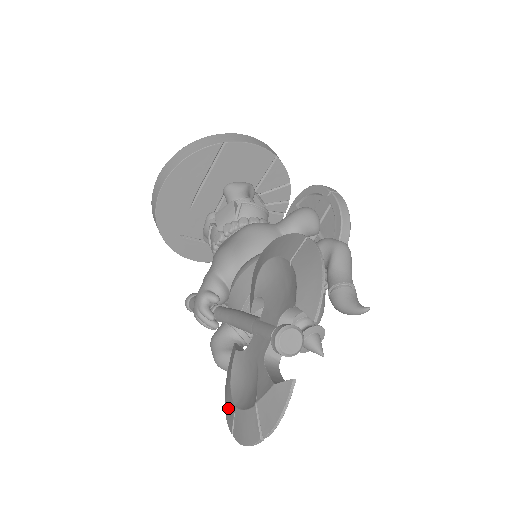
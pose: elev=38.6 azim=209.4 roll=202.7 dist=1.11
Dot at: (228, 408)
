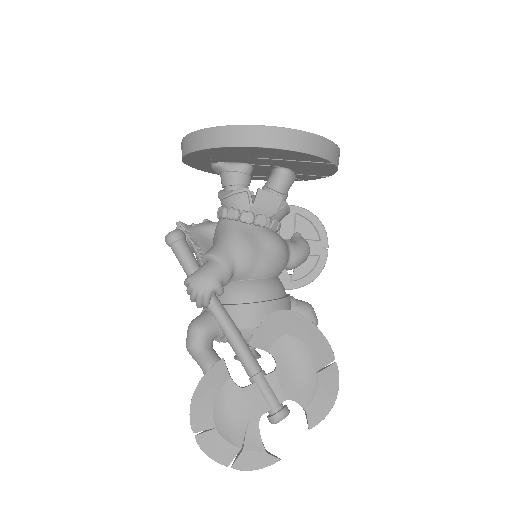
Dot at: (200, 414)
